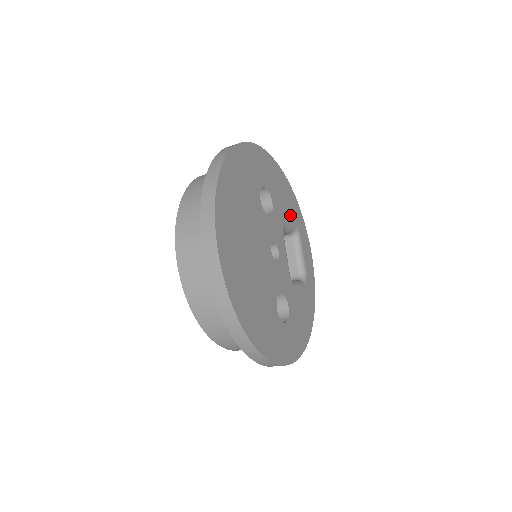
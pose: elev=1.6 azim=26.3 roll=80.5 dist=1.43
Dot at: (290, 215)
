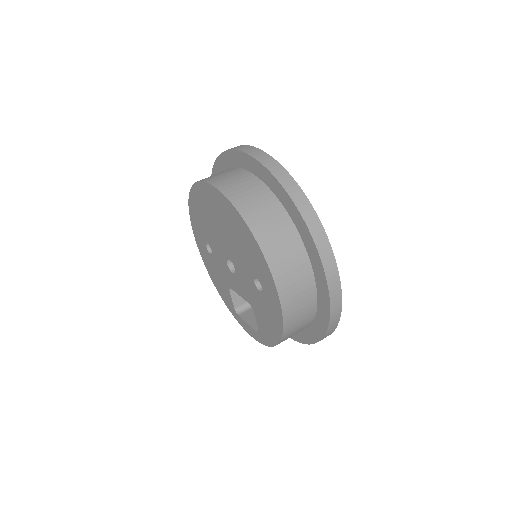
Dot at: occluded
